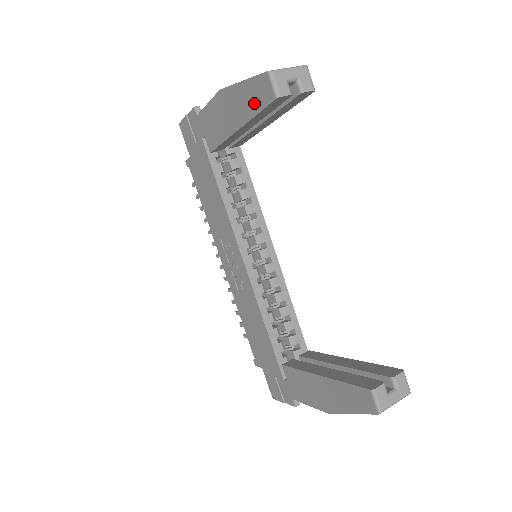
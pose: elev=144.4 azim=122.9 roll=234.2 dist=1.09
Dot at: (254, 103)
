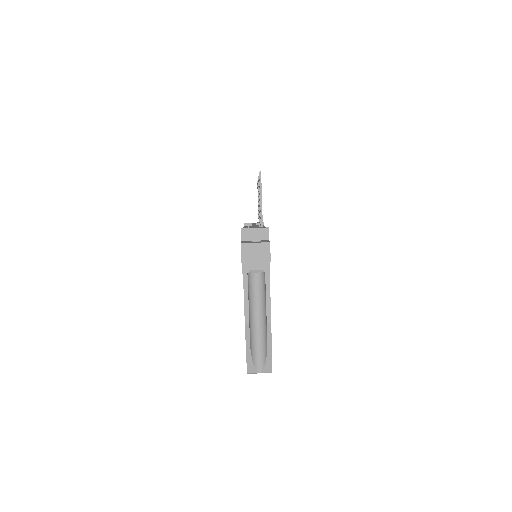
Dot at: occluded
